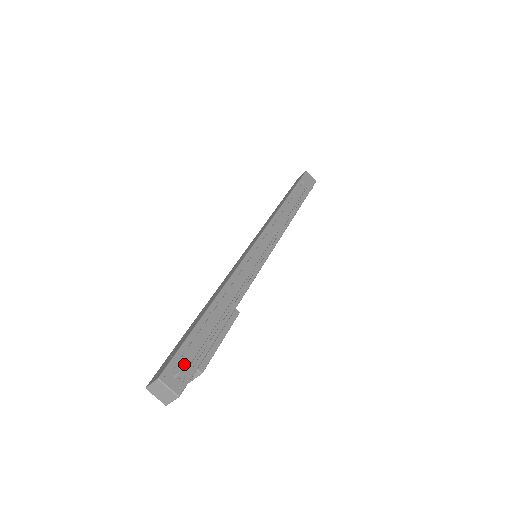
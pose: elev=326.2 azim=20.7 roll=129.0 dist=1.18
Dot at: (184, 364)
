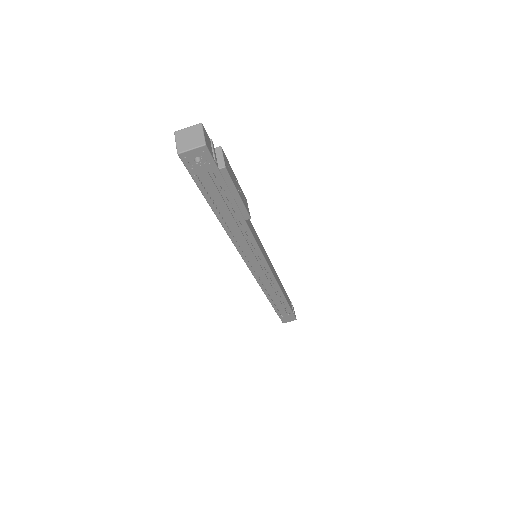
Dot at: occluded
